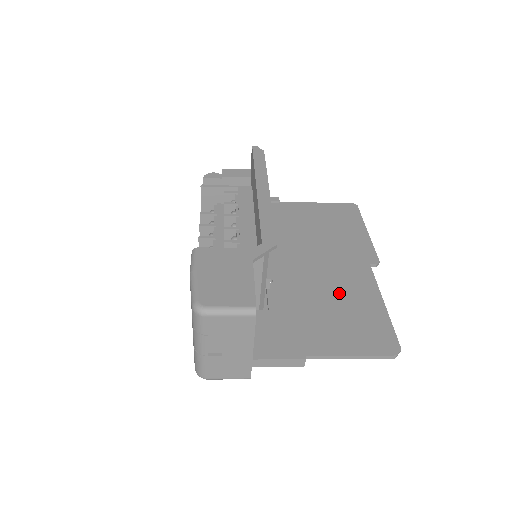
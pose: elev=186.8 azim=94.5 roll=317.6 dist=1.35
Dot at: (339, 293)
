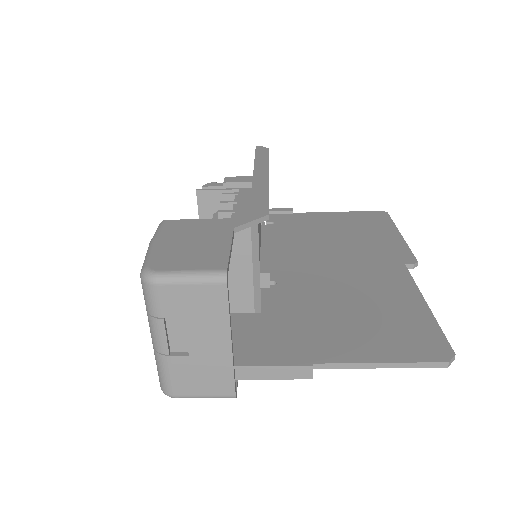
Dot at: (363, 294)
